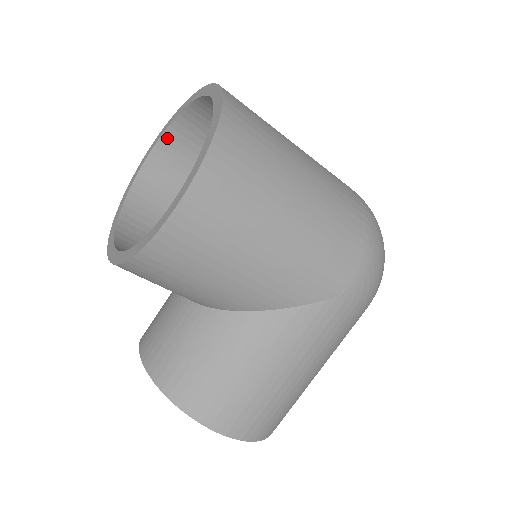
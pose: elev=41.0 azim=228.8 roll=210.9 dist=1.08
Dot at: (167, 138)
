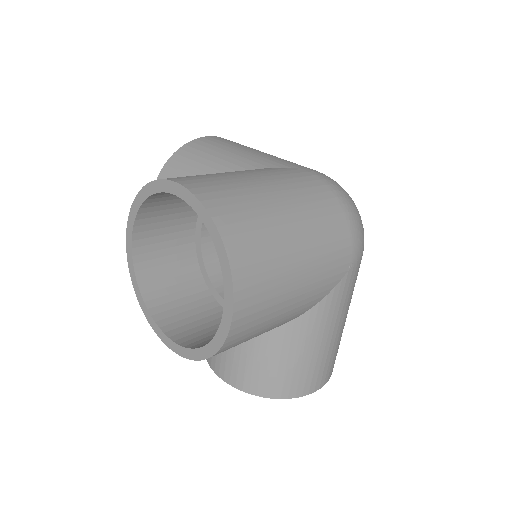
Dot at: (139, 222)
